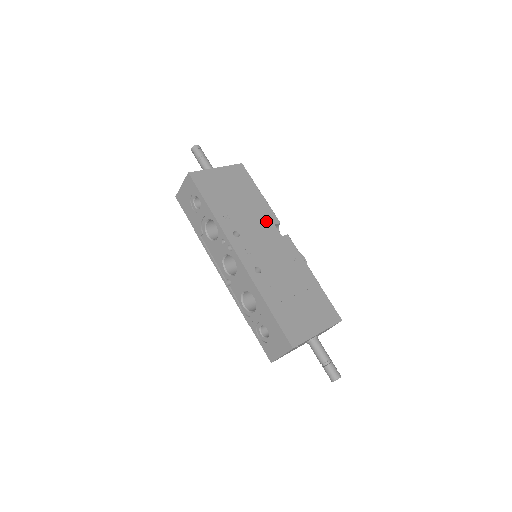
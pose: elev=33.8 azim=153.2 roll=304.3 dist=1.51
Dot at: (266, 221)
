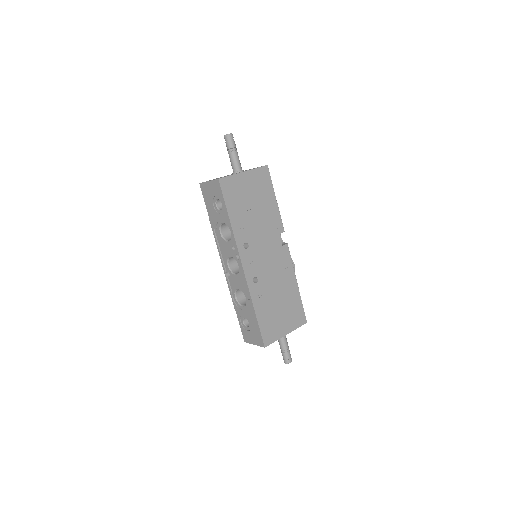
Dot at: (273, 231)
